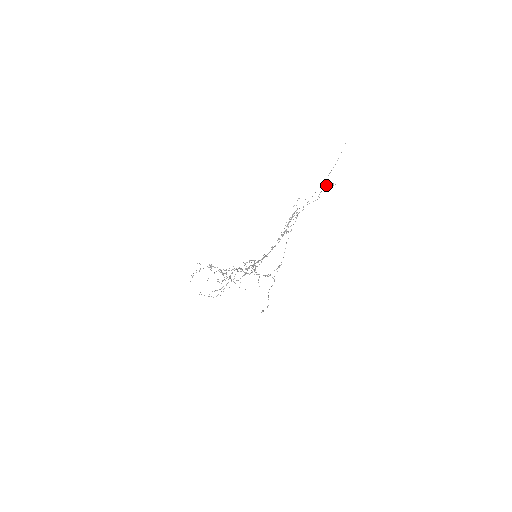
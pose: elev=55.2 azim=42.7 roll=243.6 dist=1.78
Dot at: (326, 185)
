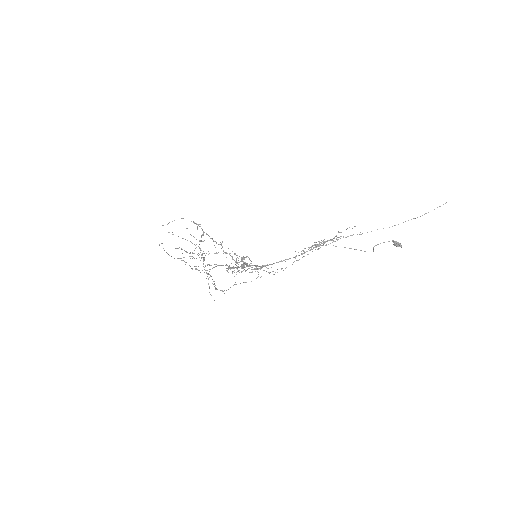
Dot at: occluded
